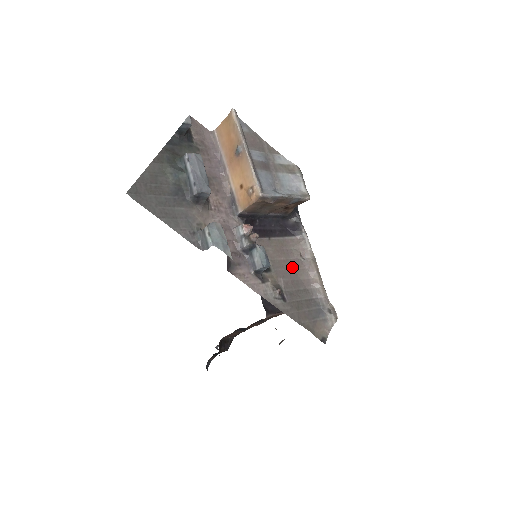
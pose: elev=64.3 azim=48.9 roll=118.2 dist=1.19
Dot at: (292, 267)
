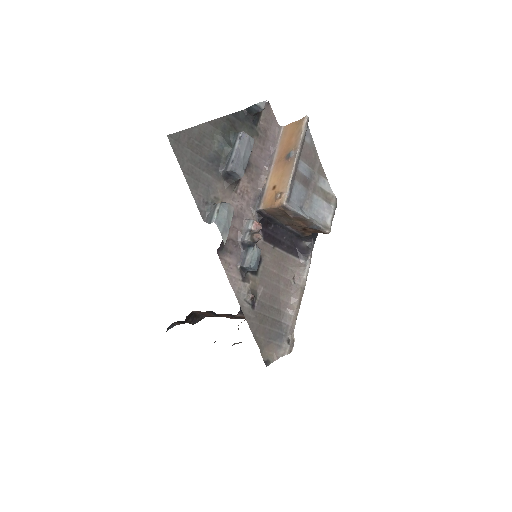
Dot at: (279, 283)
